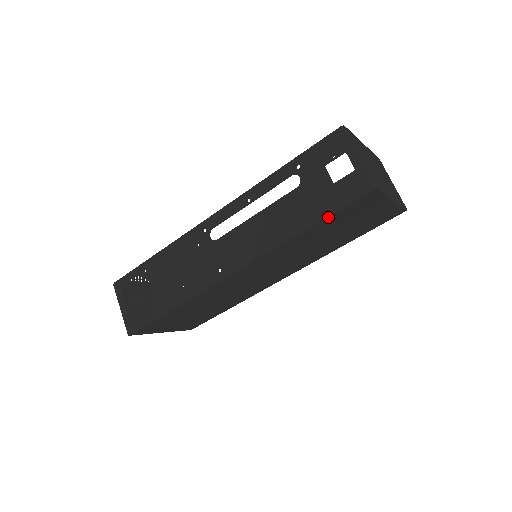
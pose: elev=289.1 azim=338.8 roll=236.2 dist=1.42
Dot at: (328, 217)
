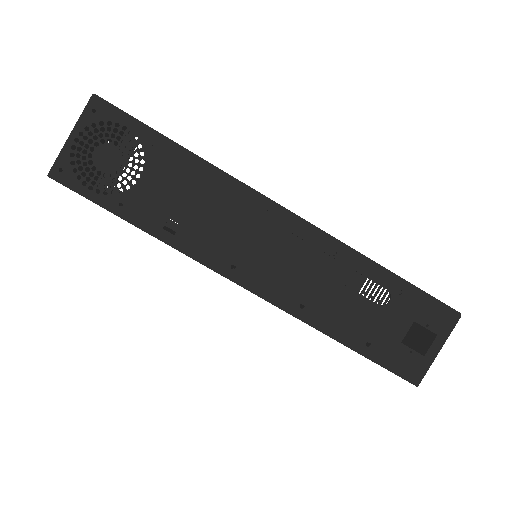
Dot at: (365, 356)
